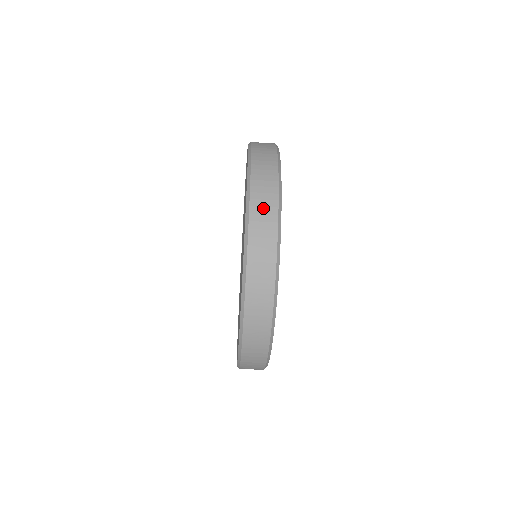
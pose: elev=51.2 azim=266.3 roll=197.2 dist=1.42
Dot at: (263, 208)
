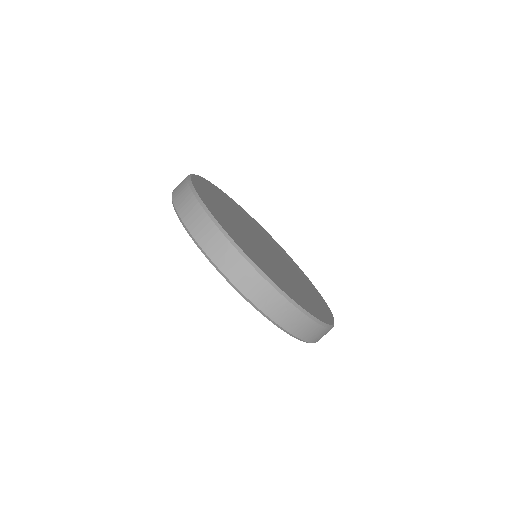
Dot at: (239, 273)
